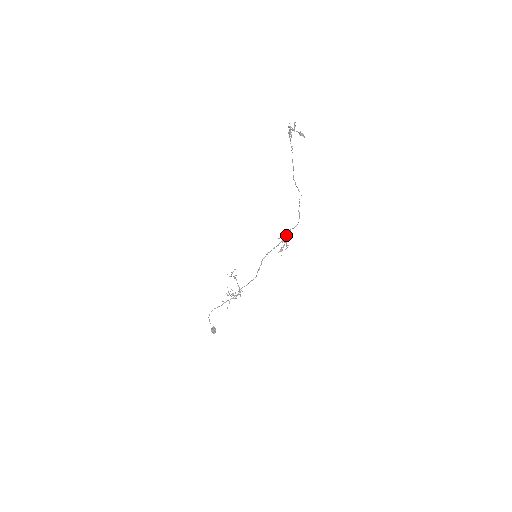
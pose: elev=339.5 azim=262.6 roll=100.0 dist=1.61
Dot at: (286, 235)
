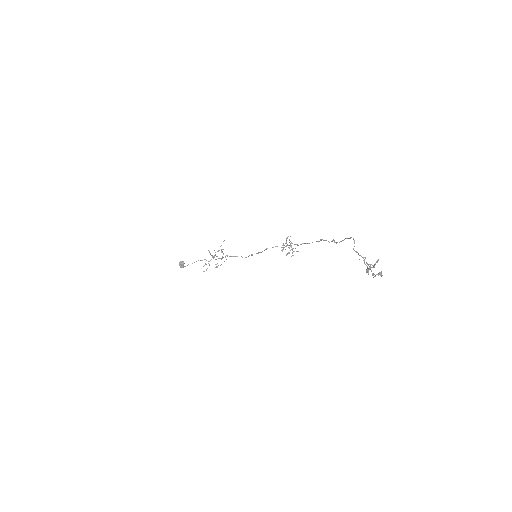
Dot at: (295, 244)
